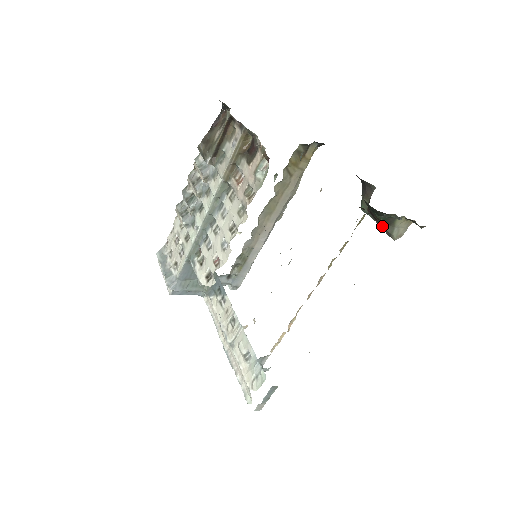
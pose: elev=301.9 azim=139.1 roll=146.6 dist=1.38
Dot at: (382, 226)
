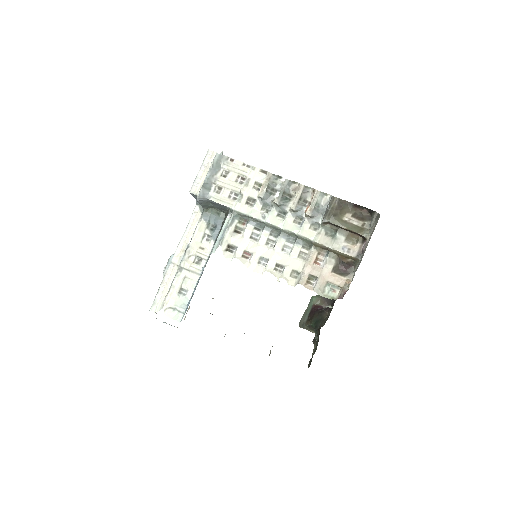
Dot at: (307, 322)
